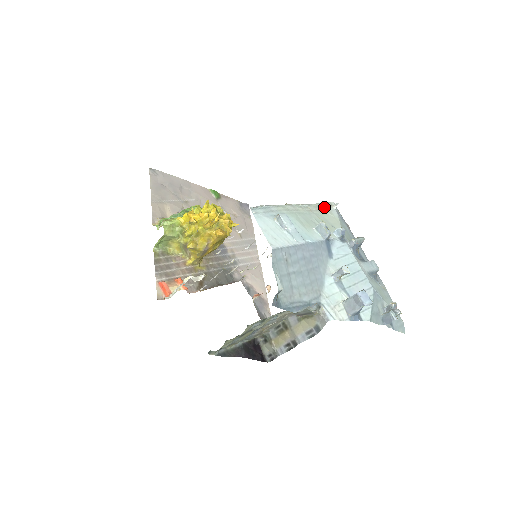
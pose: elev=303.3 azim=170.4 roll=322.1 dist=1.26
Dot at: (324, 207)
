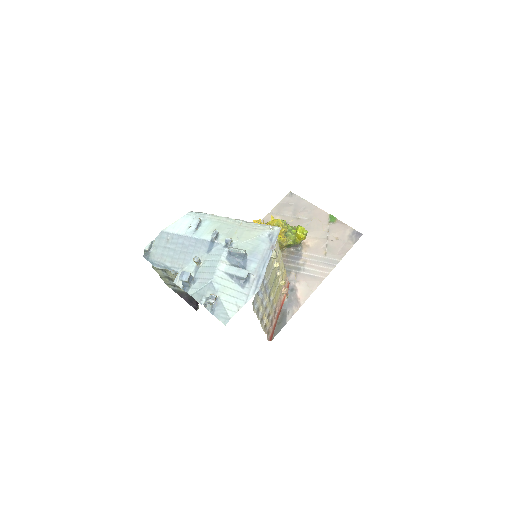
Dot at: (259, 227)
